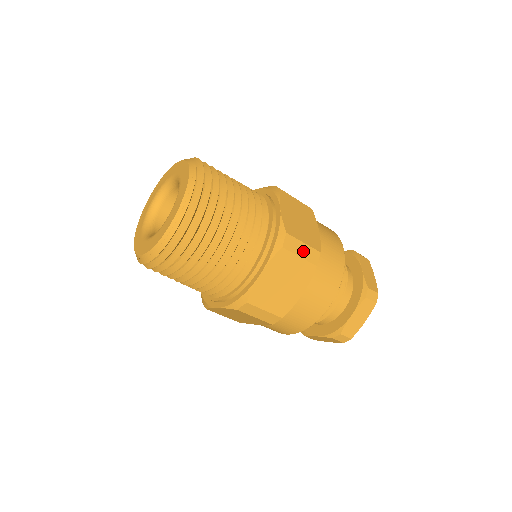
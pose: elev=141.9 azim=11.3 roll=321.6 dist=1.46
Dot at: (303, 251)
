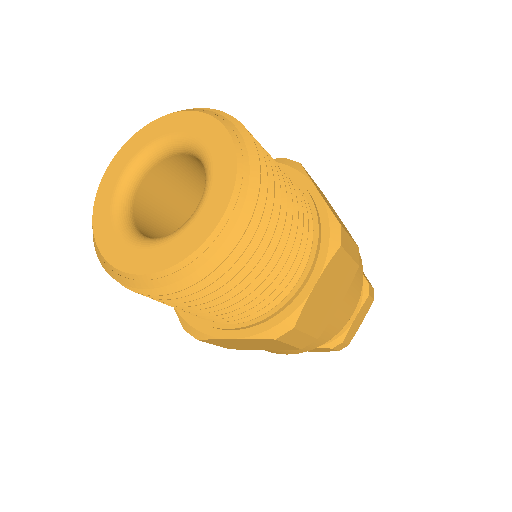
Dot at: (351, 248)
